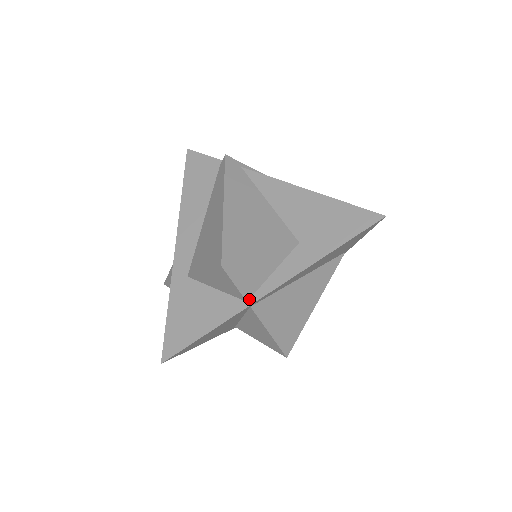
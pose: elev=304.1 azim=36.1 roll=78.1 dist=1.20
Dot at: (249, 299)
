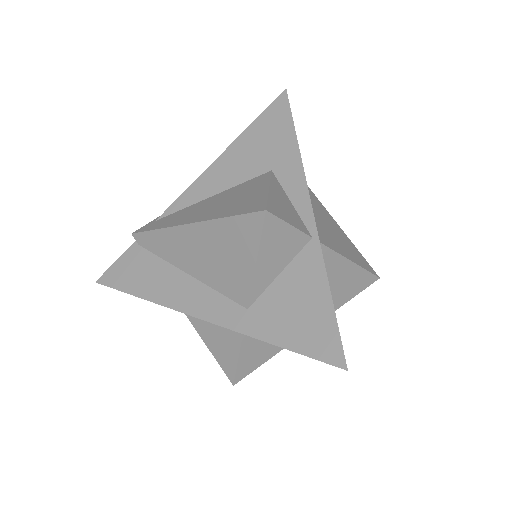
Dot at: (310, 234)
